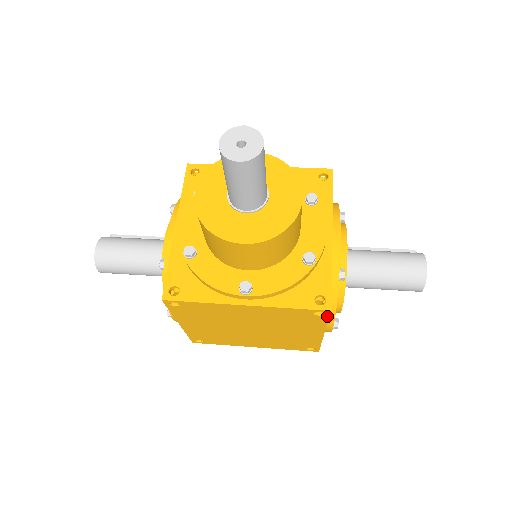
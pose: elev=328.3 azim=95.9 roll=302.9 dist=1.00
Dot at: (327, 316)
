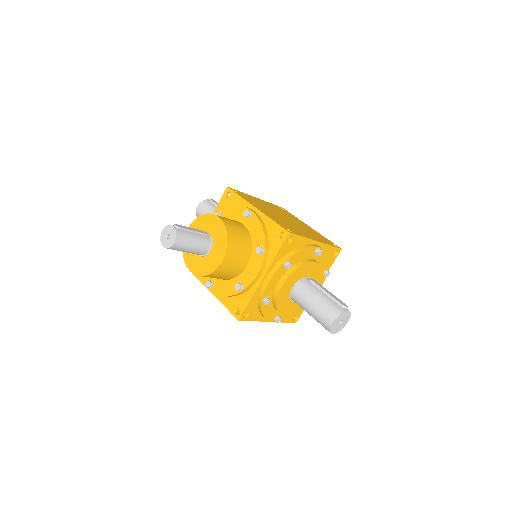
Dot at: (244, 320)
